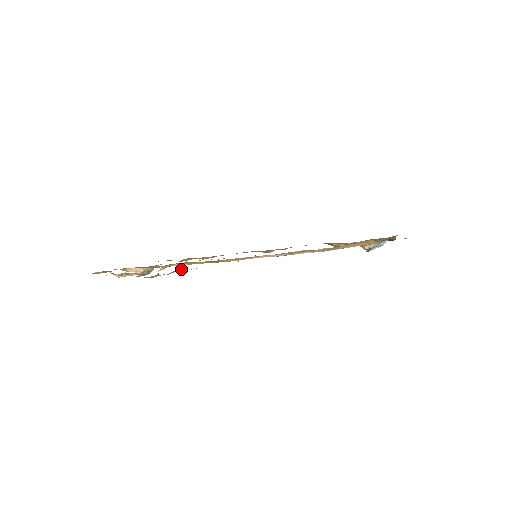
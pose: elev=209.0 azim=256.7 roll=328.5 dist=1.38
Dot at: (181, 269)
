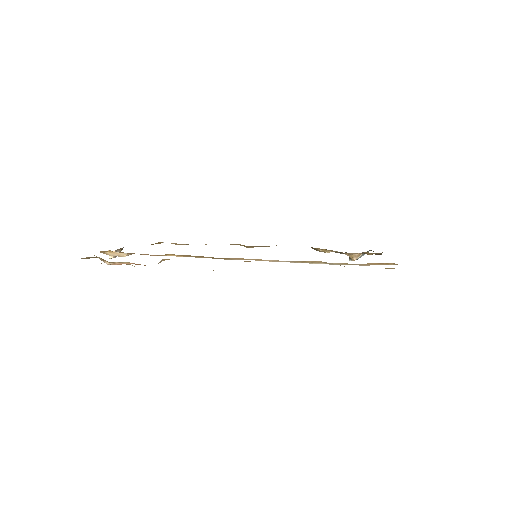
Dot at: occluded
